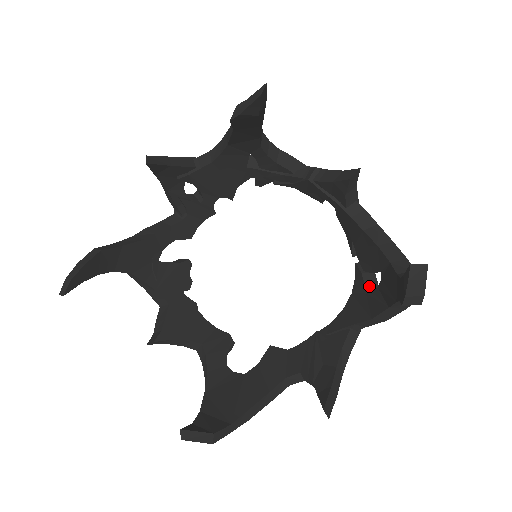
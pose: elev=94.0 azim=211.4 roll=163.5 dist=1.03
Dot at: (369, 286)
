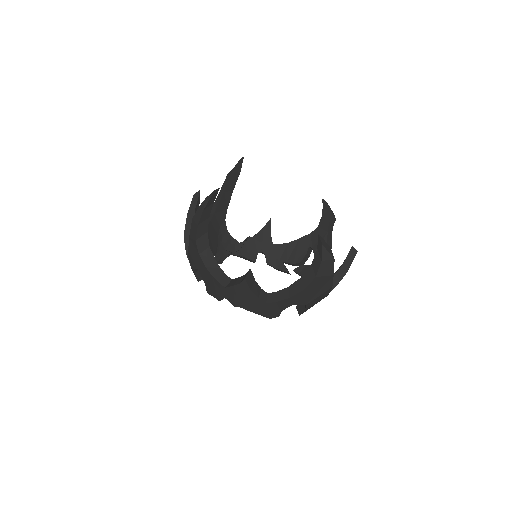
Dot at: occluded
